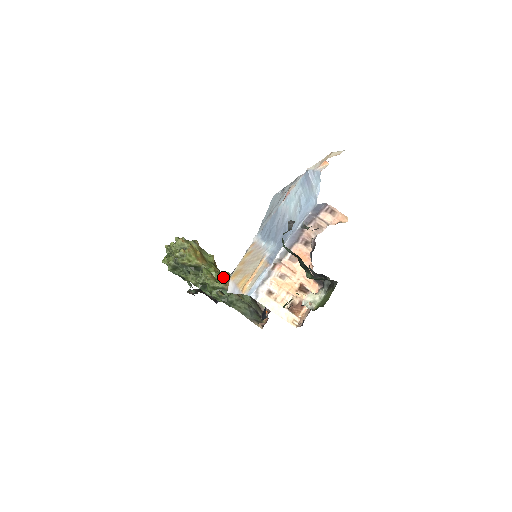
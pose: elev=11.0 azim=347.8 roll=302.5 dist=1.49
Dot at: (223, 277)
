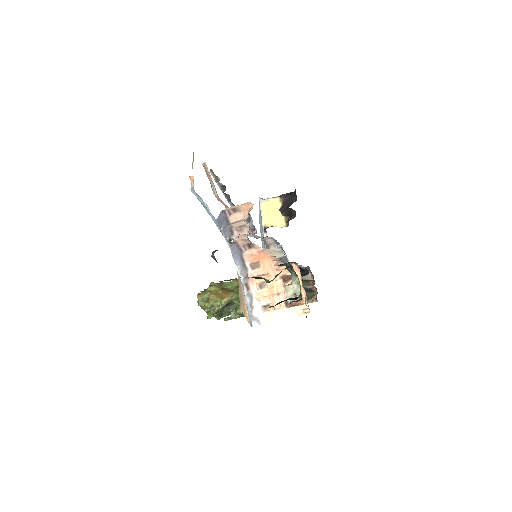
Dot at: occluded
